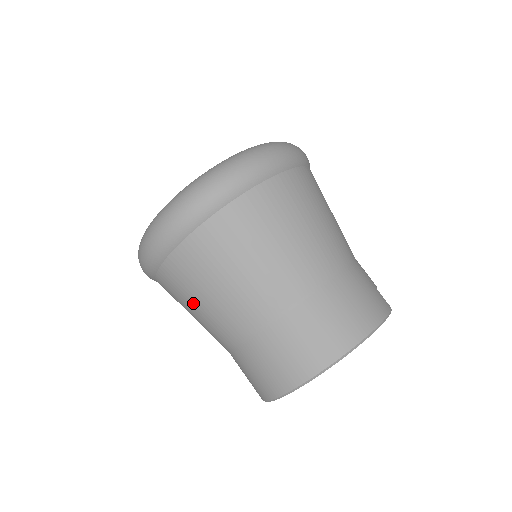
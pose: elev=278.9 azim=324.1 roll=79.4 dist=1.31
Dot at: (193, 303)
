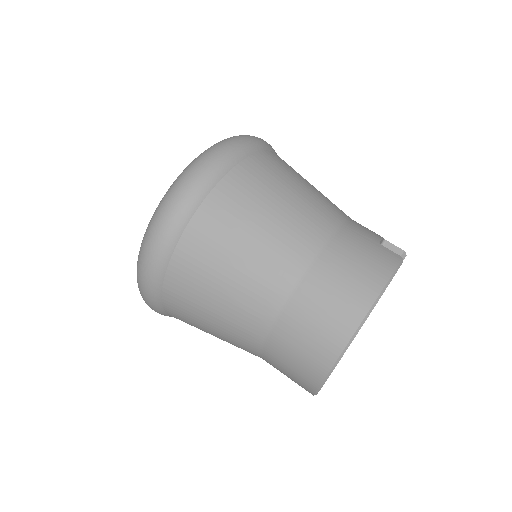
Dot at: (206, 329)
